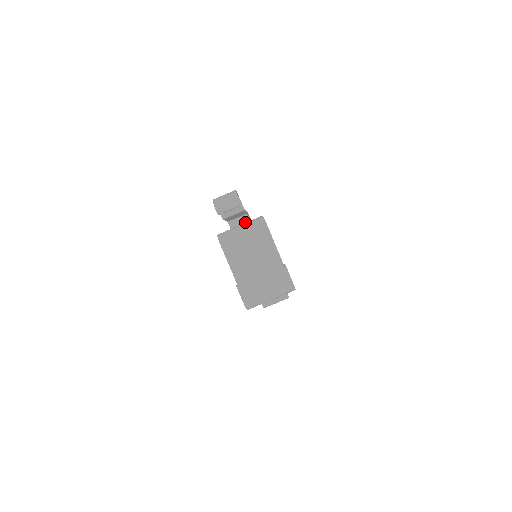
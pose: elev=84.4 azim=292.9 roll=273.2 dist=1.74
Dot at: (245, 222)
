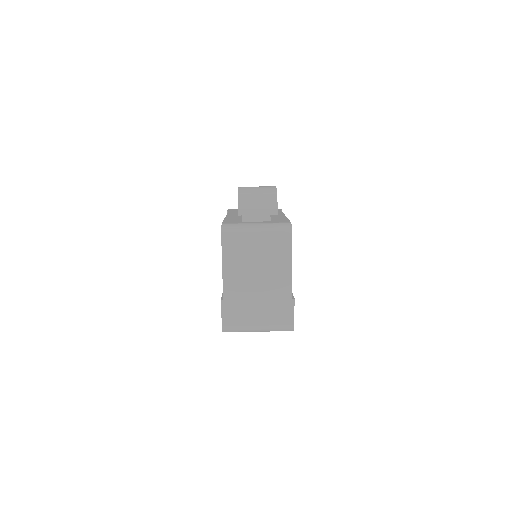
Dot at: (264, 220)
